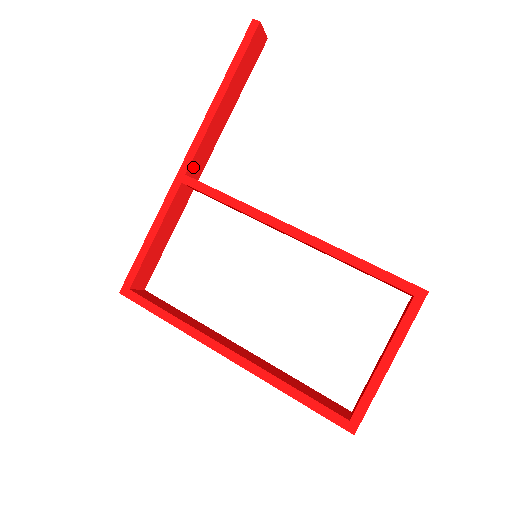
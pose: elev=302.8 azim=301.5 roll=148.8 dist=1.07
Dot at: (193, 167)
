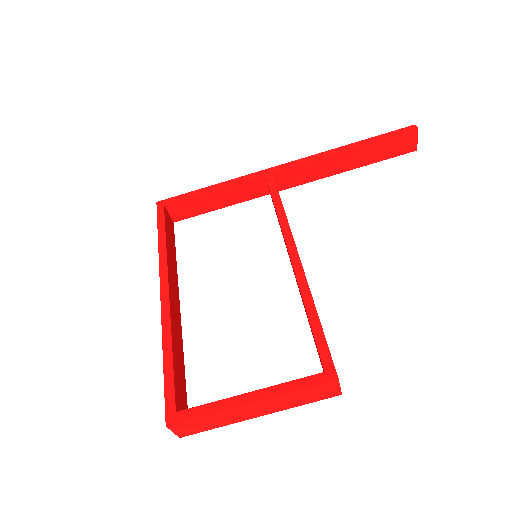
Dot at: (283, 175)
